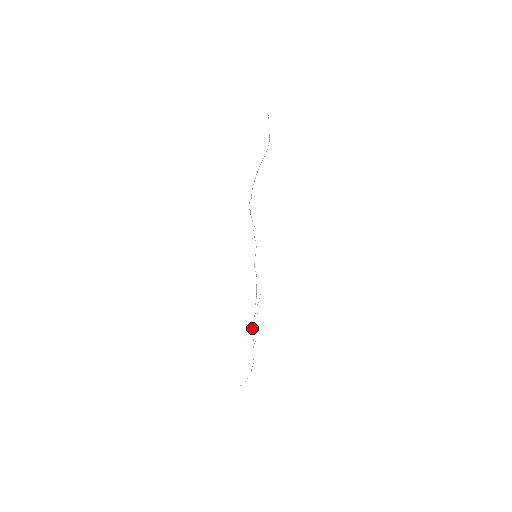
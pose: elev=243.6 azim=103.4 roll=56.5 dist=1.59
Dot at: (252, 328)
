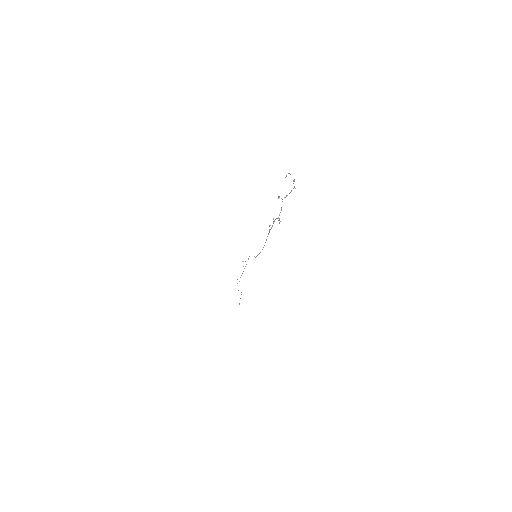
Dot at: (279, 219)
